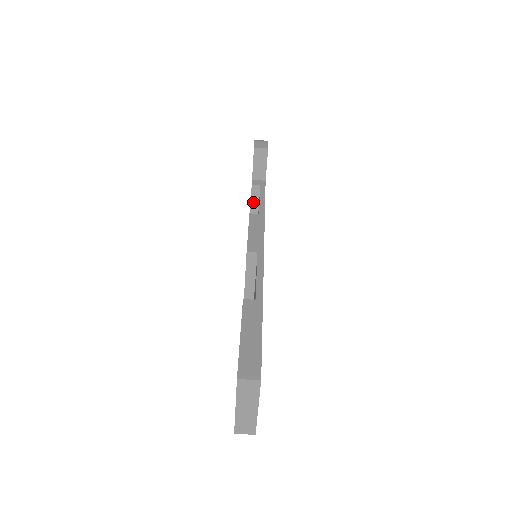
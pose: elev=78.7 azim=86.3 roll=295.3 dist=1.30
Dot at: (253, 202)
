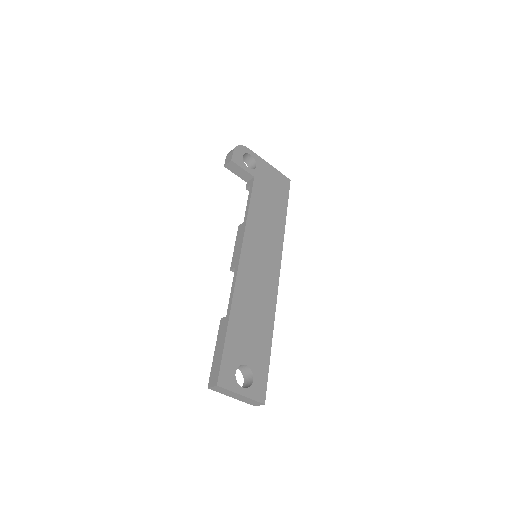
Dot at: occluded
